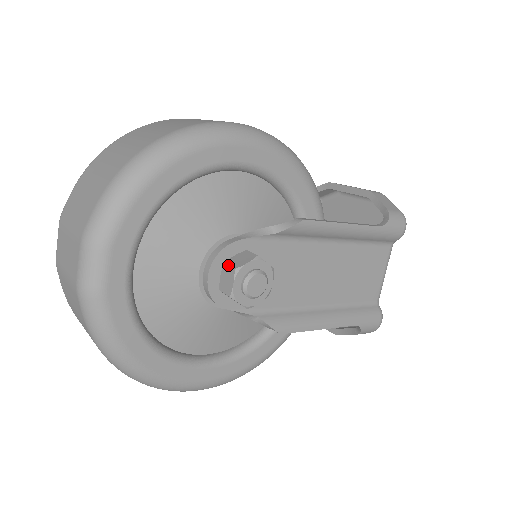
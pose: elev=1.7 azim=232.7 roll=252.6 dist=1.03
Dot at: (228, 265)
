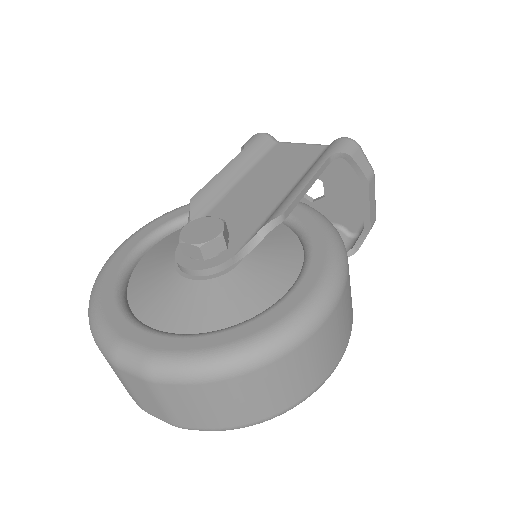
Dot at: occluded
